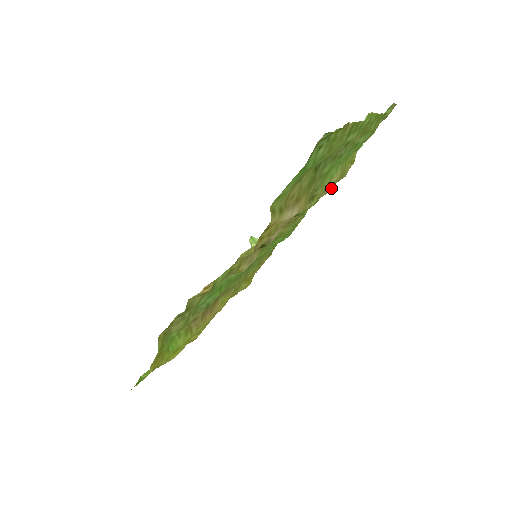
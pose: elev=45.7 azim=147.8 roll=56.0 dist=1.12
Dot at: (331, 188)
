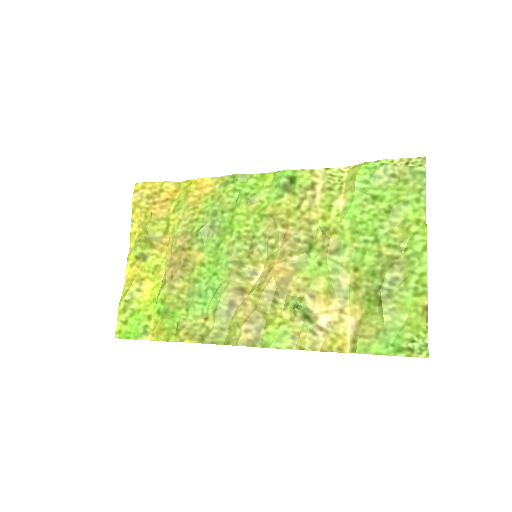
Dot at: (322, 174)
